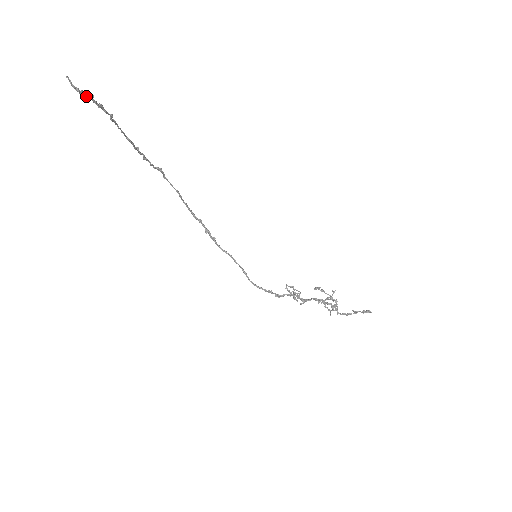
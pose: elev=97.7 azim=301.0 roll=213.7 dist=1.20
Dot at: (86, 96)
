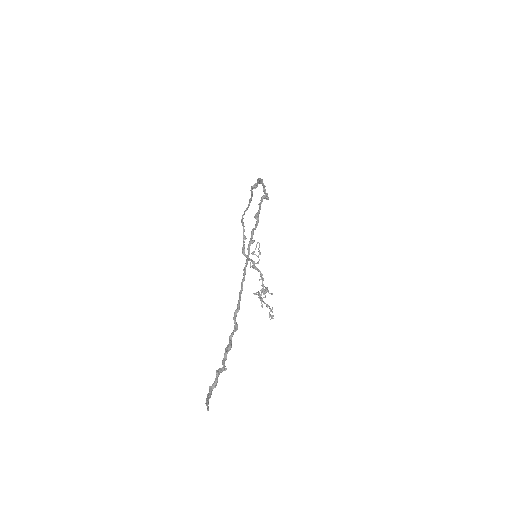
Dot at: (217, 374)
